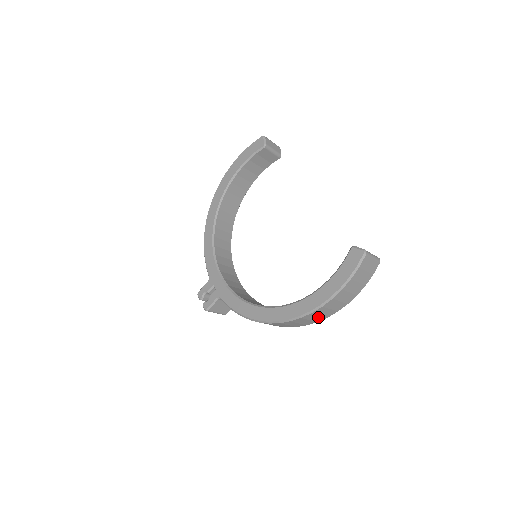
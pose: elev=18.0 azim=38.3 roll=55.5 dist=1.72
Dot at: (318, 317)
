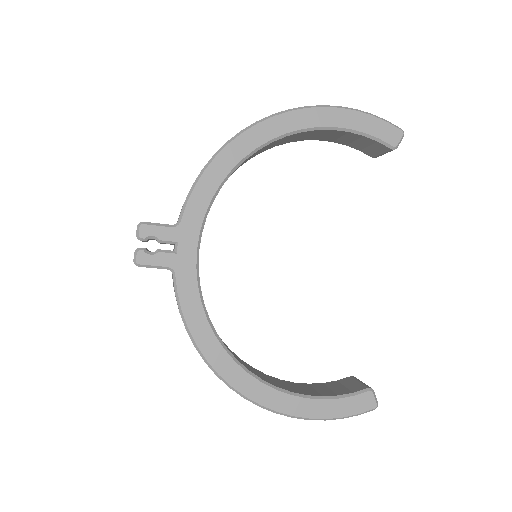
Dot at: occluded
